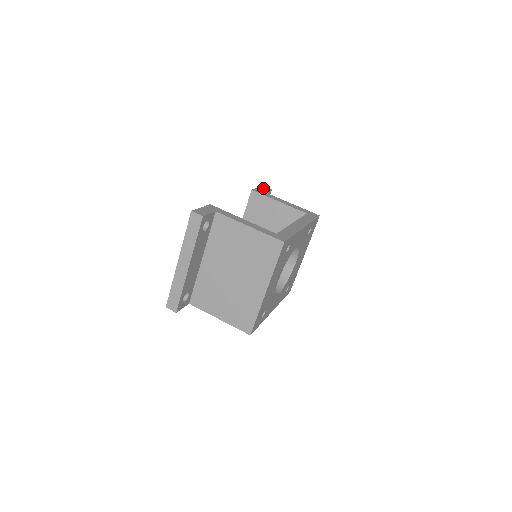
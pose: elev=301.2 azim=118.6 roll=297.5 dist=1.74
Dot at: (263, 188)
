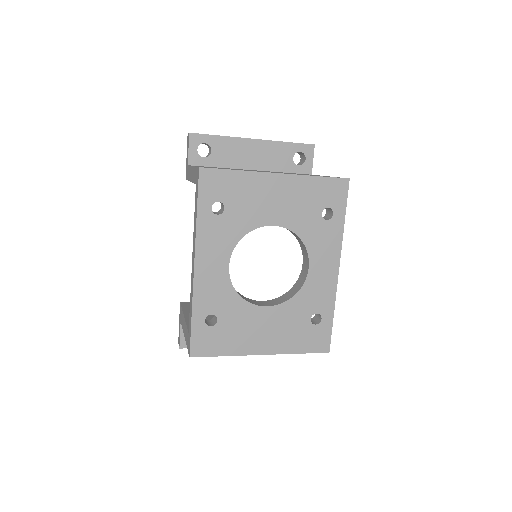
Dot at: occluded
